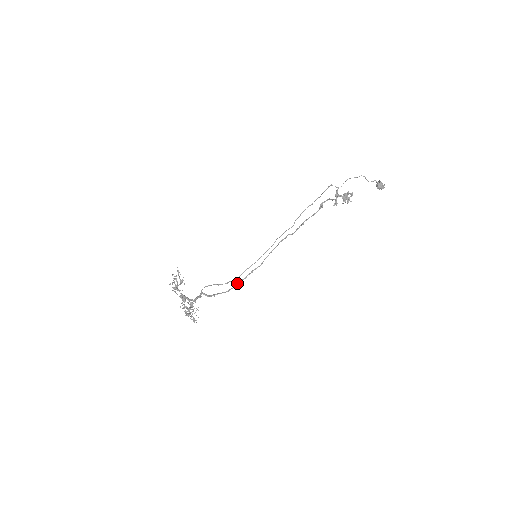
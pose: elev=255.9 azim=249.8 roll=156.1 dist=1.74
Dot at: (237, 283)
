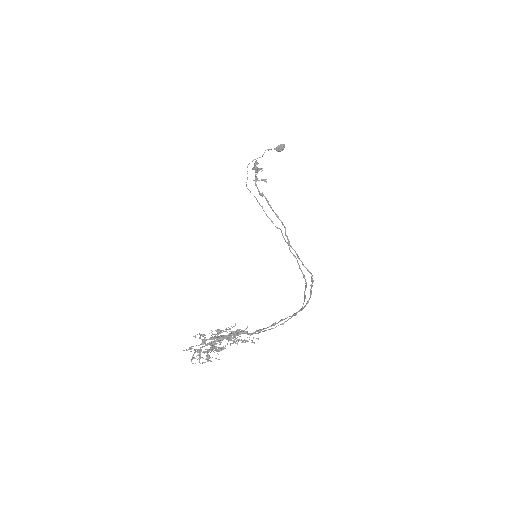
Dot at: (306, 304)
